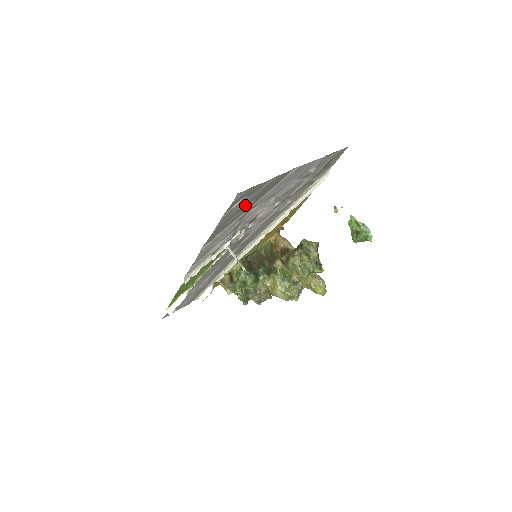
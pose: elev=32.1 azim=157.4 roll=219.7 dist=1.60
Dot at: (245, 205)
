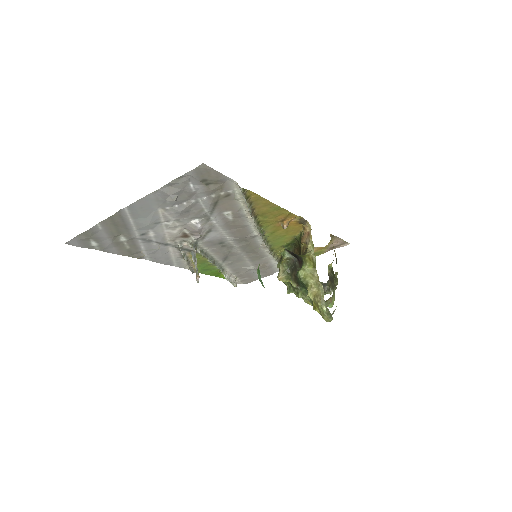
Dot at: (117, 239)
